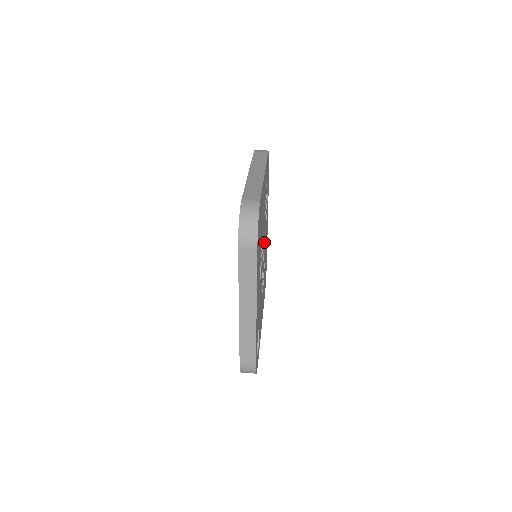
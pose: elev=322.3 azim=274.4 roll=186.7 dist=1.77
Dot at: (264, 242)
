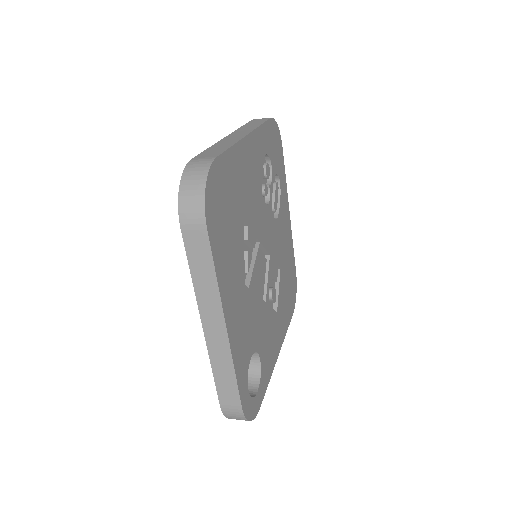
Dot at: (270, 238)
